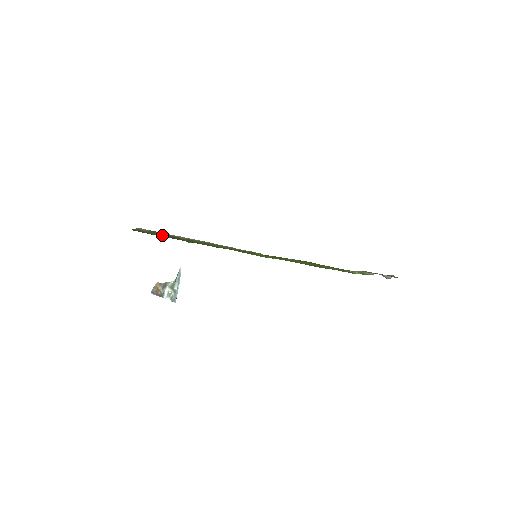
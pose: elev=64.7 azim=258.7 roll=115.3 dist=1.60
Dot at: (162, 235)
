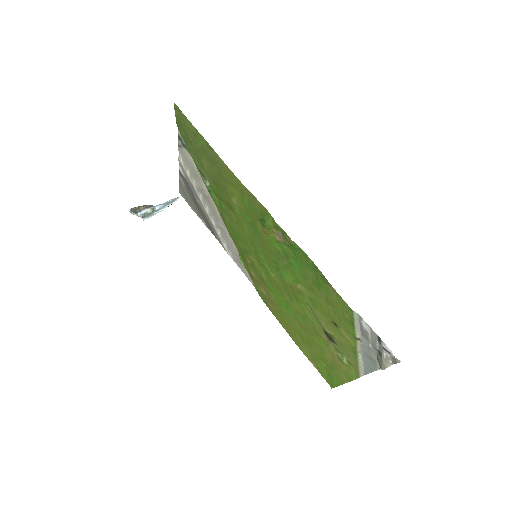
Dot at: (193, 151)
